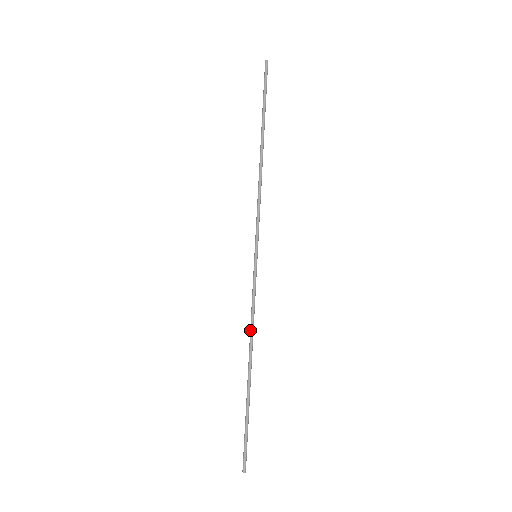
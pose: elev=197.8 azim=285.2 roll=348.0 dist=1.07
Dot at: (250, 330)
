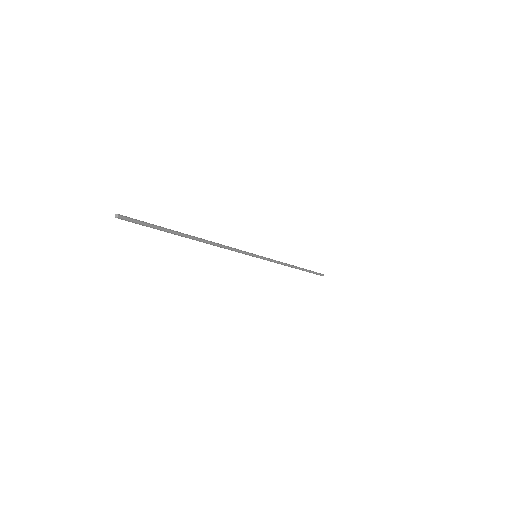
Dot at: (283, 264)
